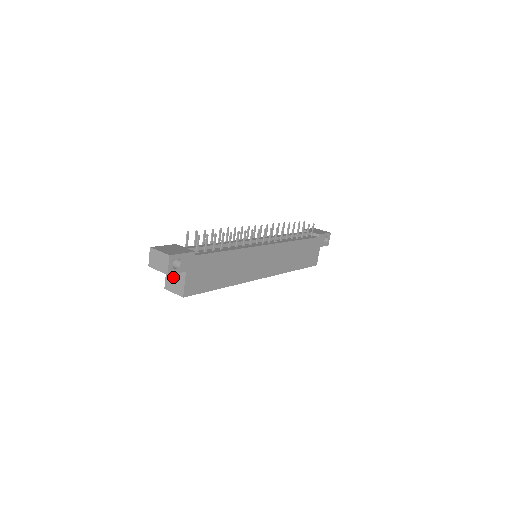
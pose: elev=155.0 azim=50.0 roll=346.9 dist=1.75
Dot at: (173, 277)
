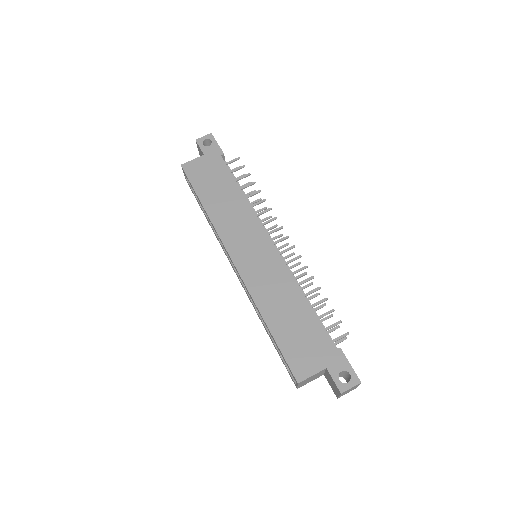
Dot at: occluded
